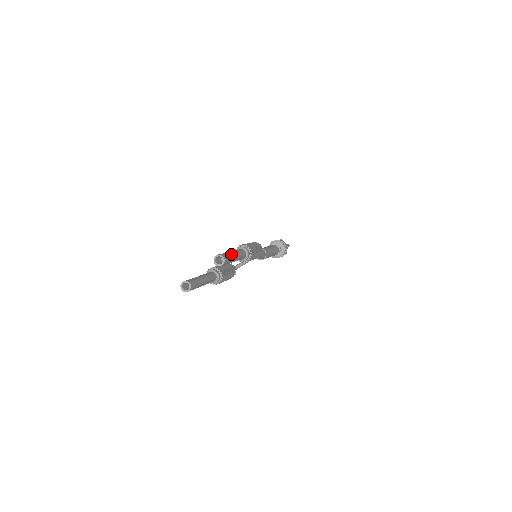
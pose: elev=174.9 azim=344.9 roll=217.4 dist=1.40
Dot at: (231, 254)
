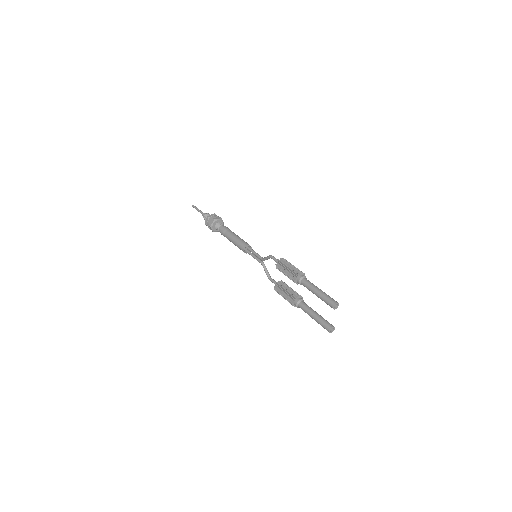
Dot at: (324, 294)
